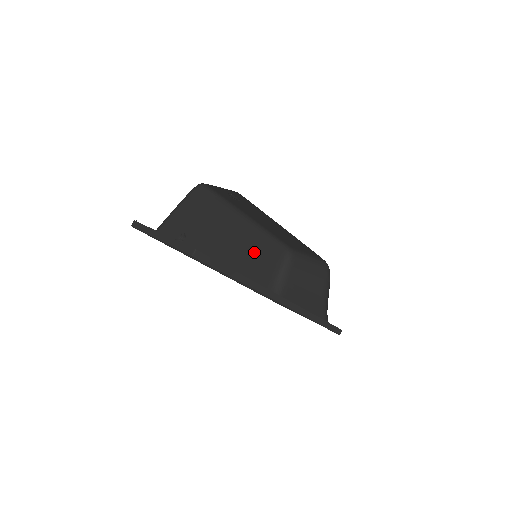
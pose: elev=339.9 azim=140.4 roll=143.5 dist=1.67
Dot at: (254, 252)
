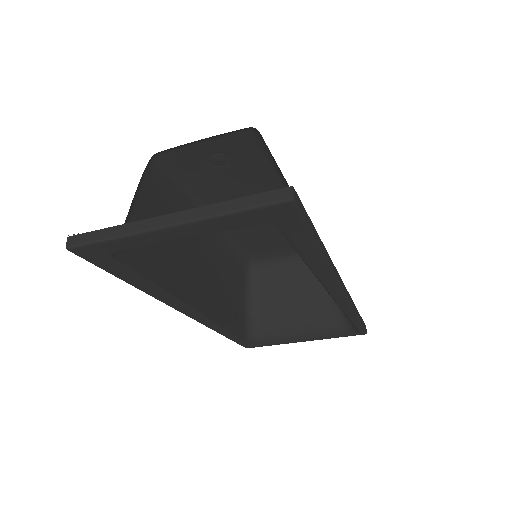
Dot at: (221, 272)
